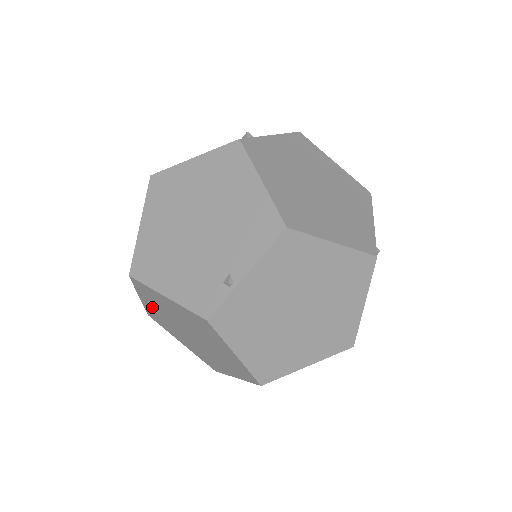
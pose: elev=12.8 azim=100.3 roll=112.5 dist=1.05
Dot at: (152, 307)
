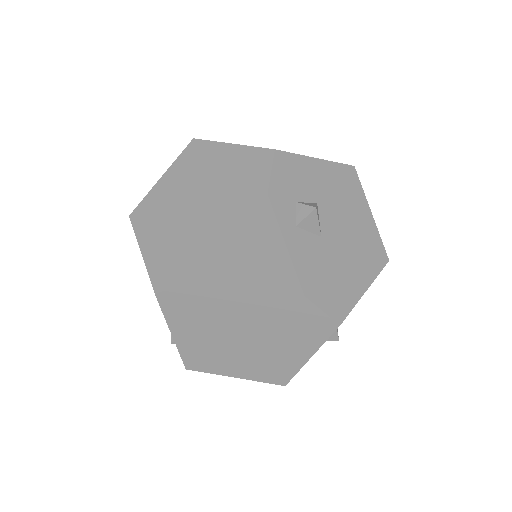
Dot at: occluded
